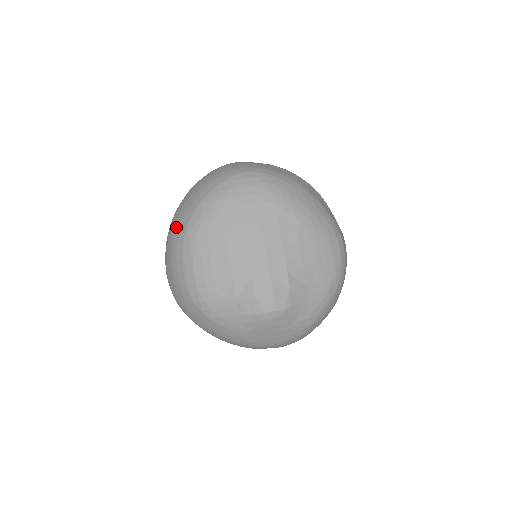
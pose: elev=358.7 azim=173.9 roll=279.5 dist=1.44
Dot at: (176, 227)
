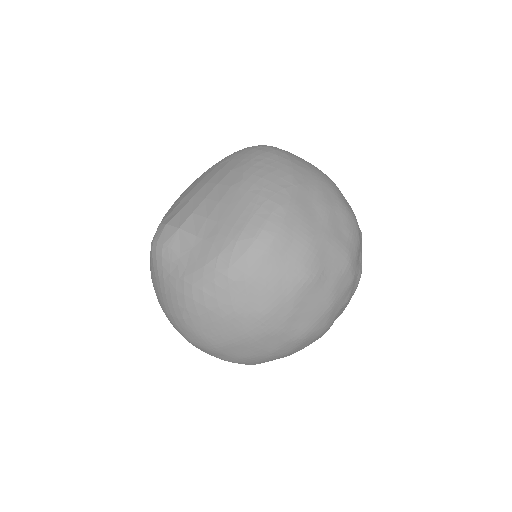
Dot at: occluded
